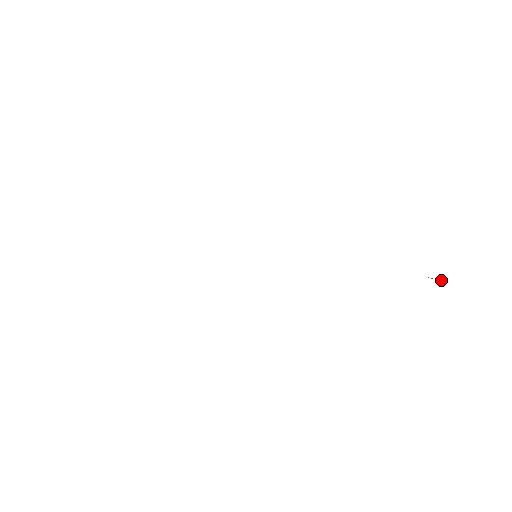
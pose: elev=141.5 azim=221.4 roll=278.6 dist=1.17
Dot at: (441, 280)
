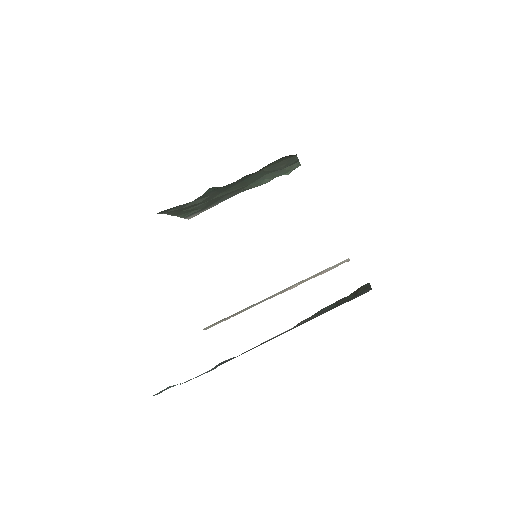
Dot at: (309, 318)
